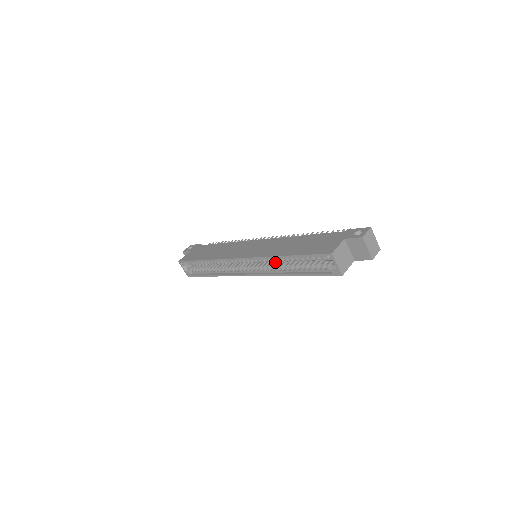
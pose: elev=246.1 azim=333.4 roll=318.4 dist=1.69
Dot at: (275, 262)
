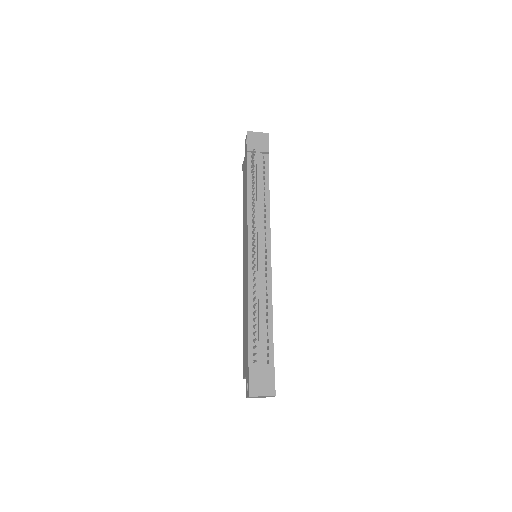
Dot at: occluded
